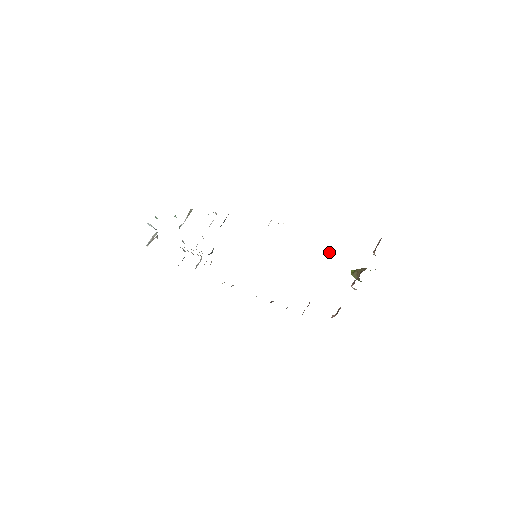
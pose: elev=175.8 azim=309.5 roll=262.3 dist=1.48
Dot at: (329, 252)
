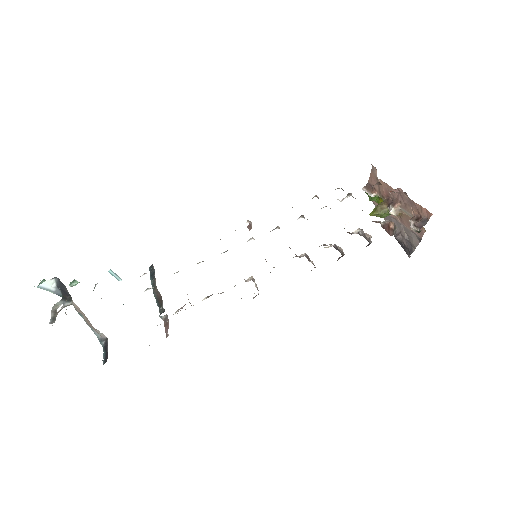
Dot at: (350, 193)
